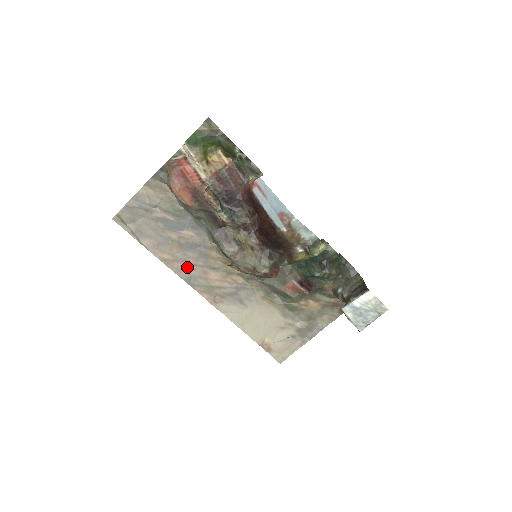
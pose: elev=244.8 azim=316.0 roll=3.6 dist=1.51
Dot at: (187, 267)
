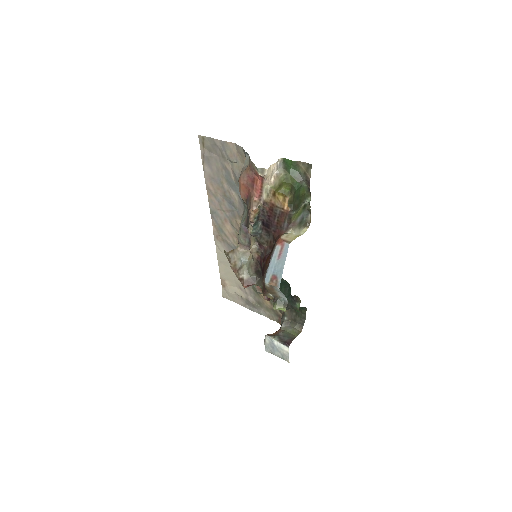
Dot at: (218, 206)
